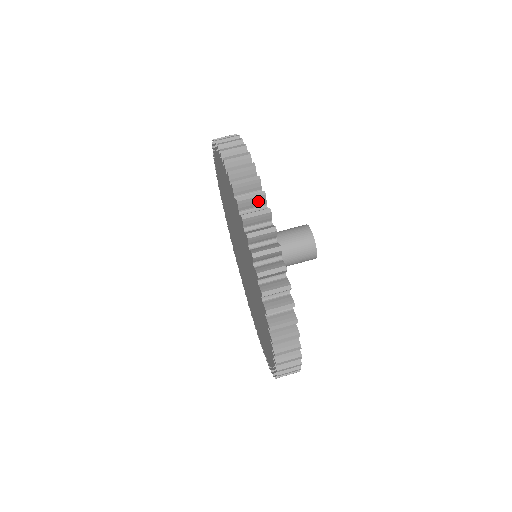
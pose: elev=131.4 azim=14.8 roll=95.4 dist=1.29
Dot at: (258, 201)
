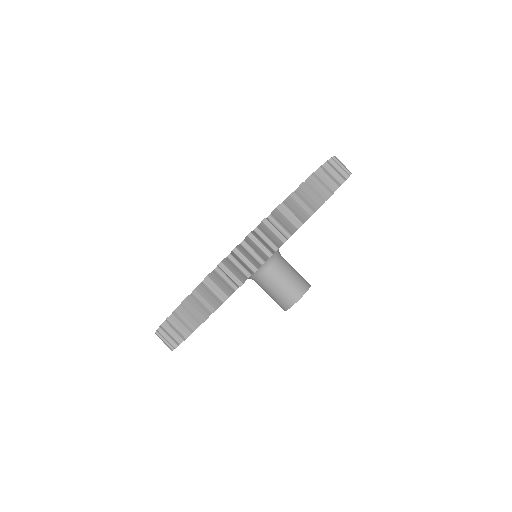
Dot at: (233, 281)
